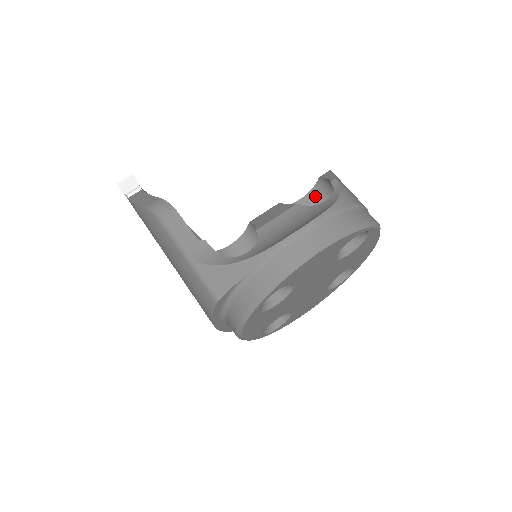
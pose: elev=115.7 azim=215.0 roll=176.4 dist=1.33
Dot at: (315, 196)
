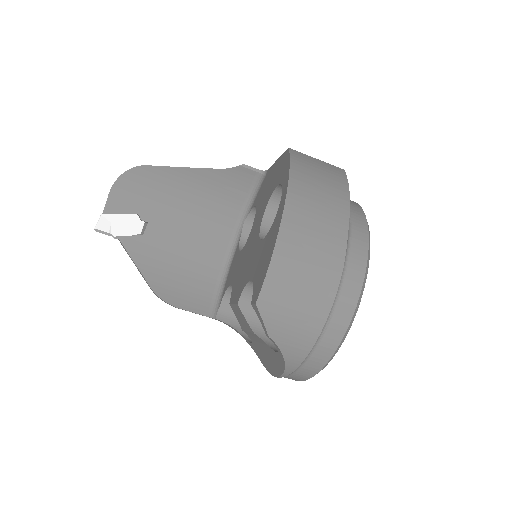
Dot at: occluded
